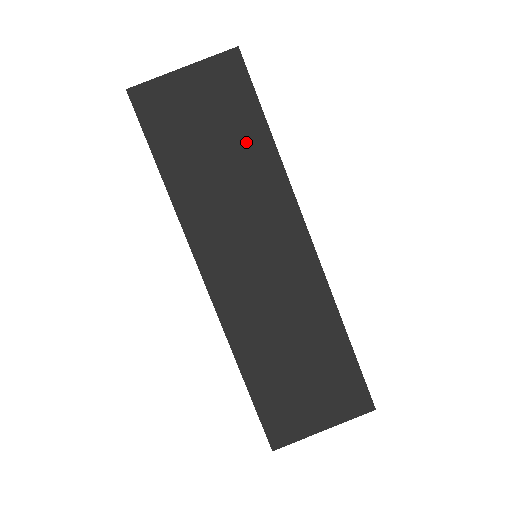
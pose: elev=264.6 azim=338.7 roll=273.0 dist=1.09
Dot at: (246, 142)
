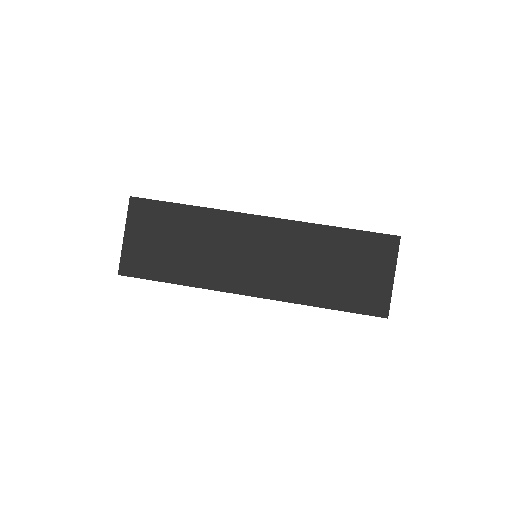
Dot at: (185, 223)
